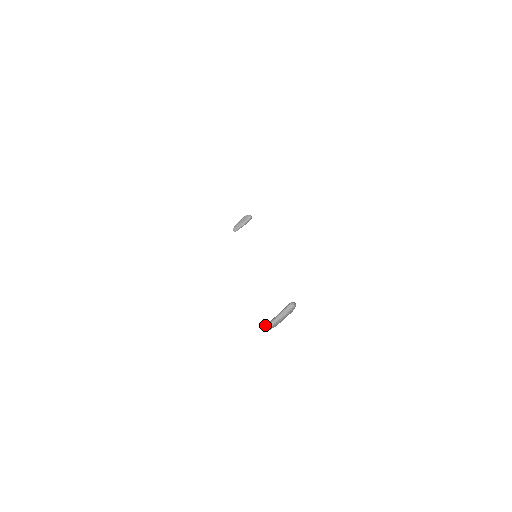
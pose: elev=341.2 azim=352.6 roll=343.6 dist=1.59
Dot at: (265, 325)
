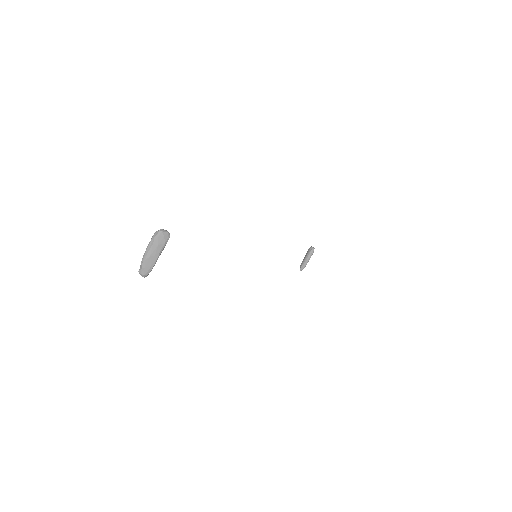
Dot at: (140, 268)
